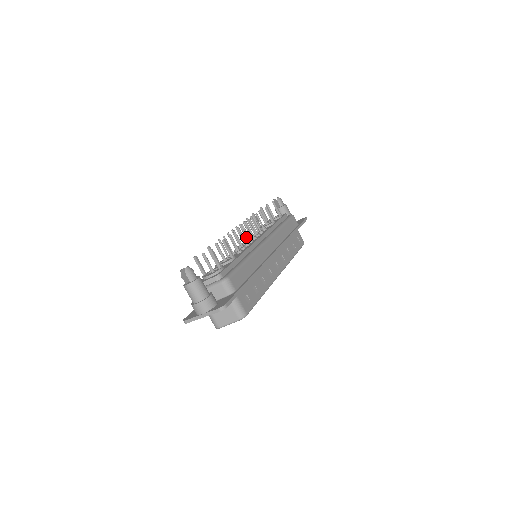
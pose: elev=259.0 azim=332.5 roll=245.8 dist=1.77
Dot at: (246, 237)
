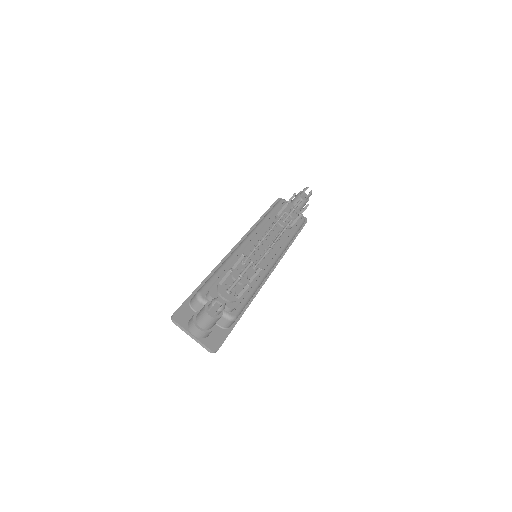
Dot at: occluded
